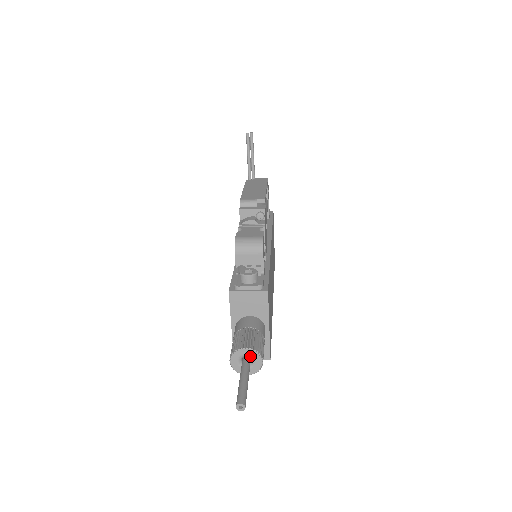
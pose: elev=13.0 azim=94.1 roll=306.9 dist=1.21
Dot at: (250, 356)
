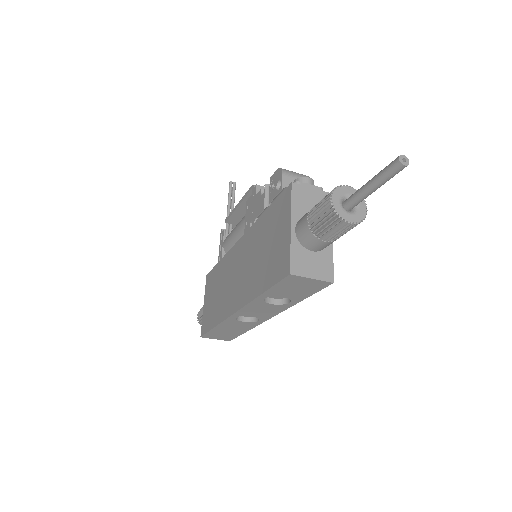
Dot at: occluded
